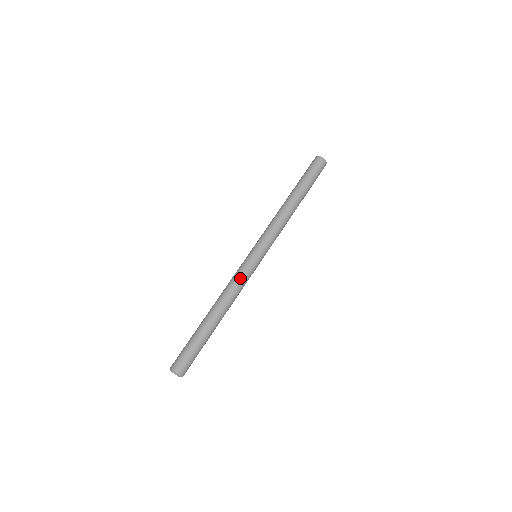
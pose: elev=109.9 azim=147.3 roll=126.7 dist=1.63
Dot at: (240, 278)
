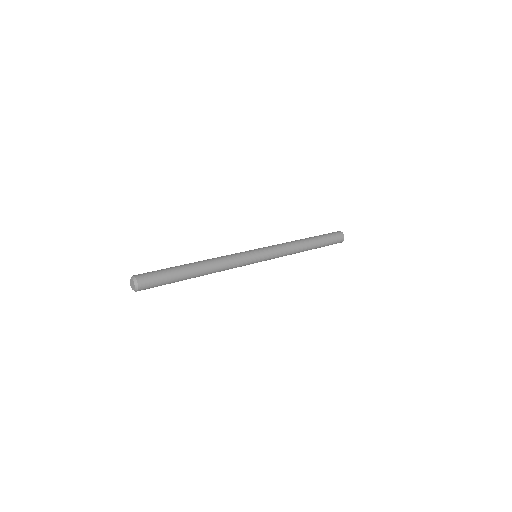
Dot at: (234, 255)
